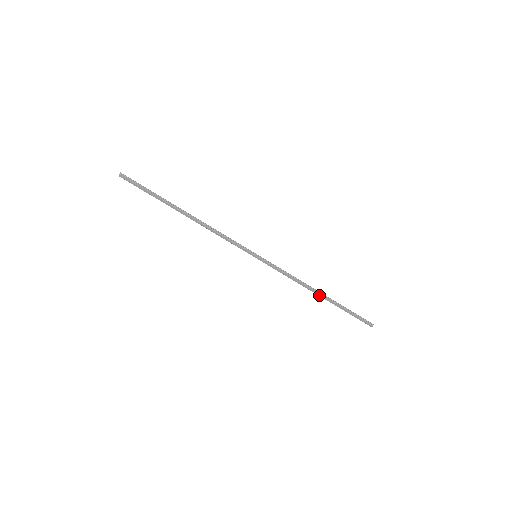
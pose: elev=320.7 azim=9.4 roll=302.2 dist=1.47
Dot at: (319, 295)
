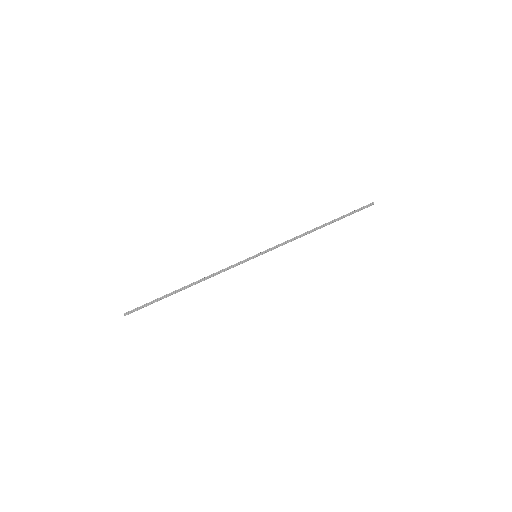
Dot at: occluded
